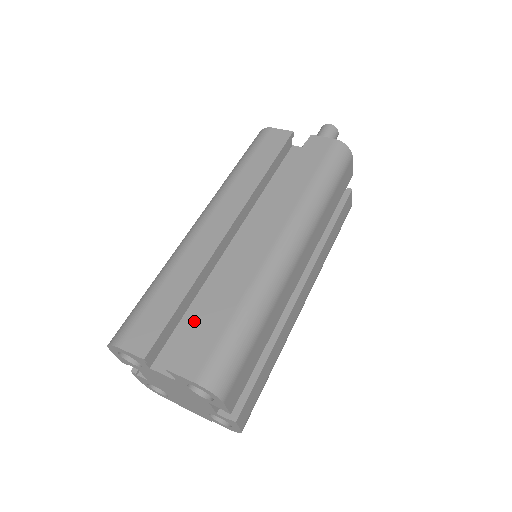
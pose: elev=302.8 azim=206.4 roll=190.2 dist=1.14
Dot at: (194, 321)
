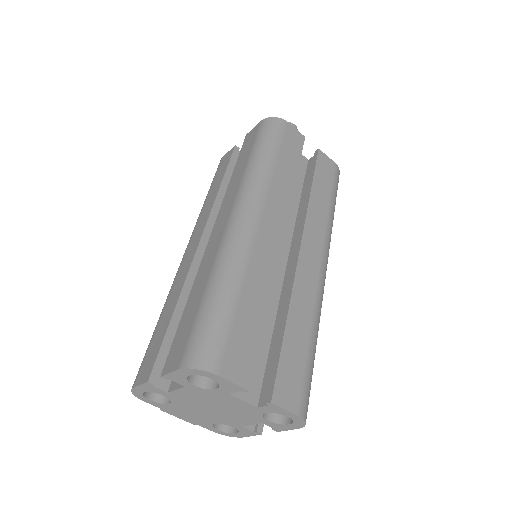
Dot at: occluded
